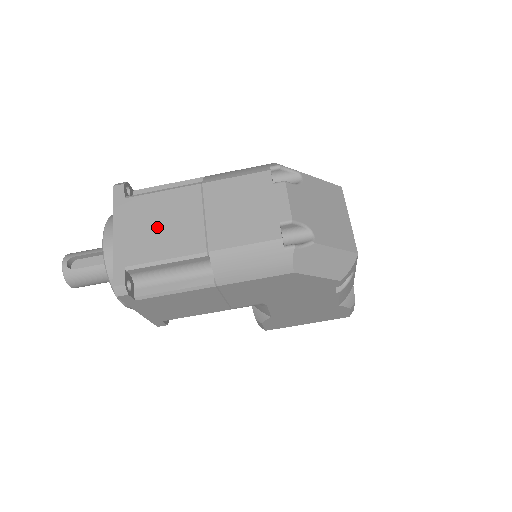
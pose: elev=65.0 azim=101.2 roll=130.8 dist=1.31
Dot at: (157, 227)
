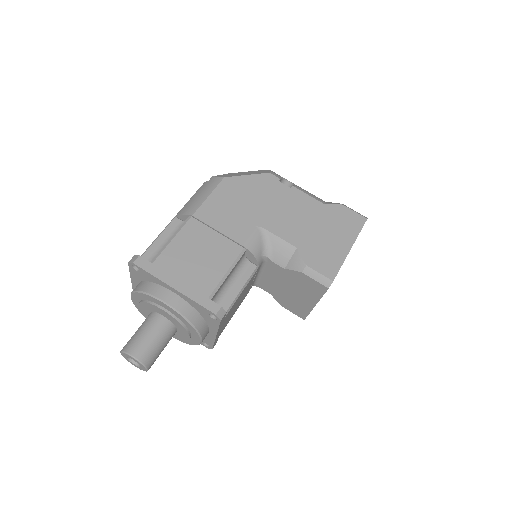
Dot at: occluded
